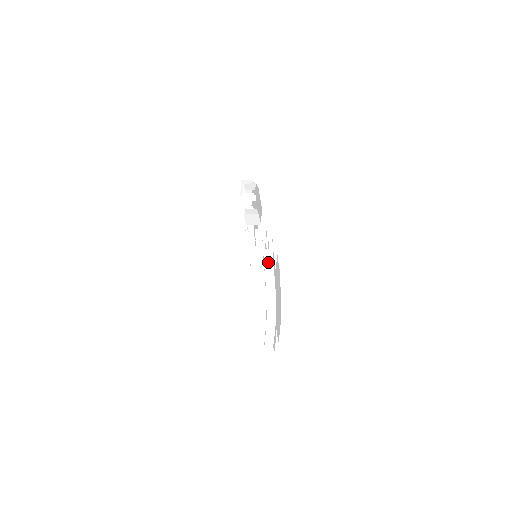
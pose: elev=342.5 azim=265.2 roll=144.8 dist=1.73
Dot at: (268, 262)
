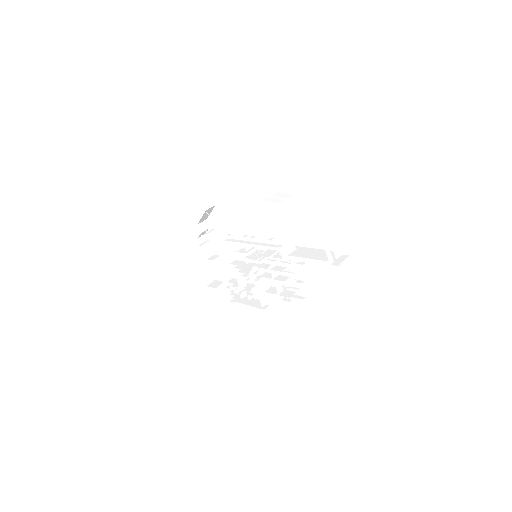
Dot at: (281, 195)
